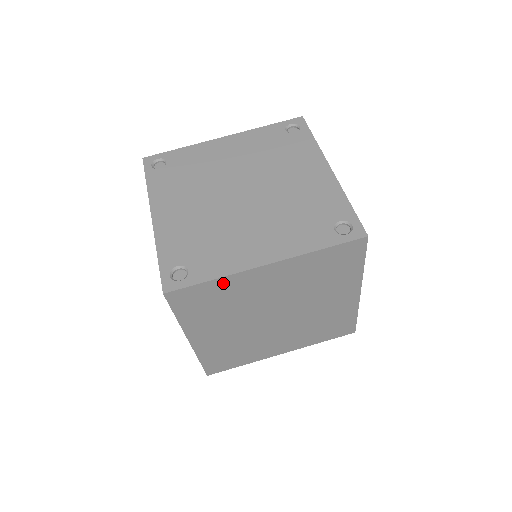
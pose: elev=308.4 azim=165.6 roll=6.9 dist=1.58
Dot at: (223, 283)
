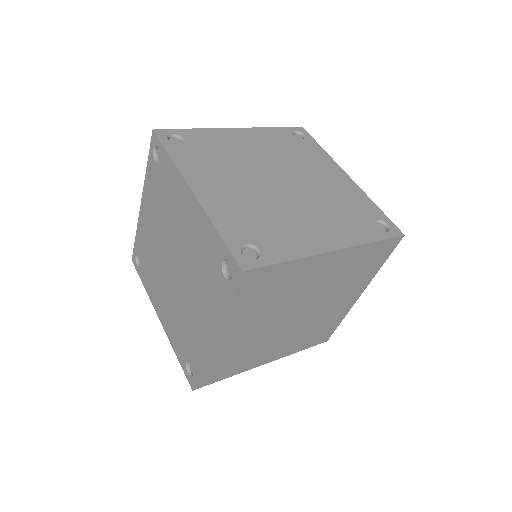
Dot at: (293, 267)
